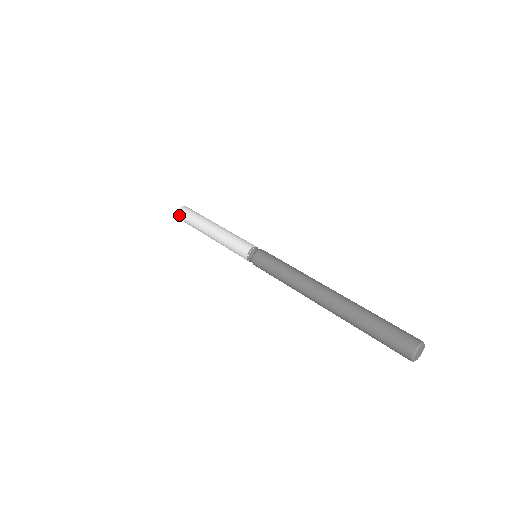
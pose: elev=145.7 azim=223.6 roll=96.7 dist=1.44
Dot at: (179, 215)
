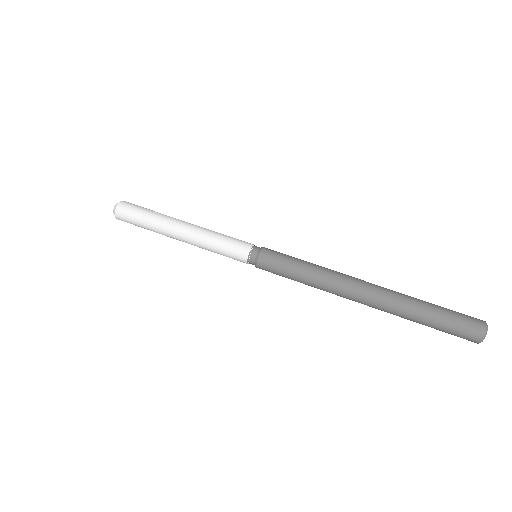
Dot at: occluded
